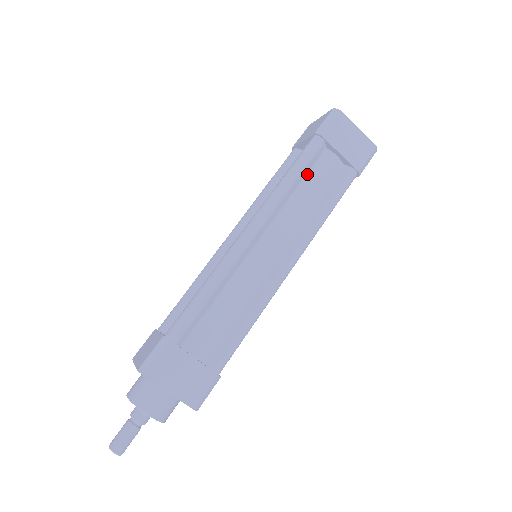
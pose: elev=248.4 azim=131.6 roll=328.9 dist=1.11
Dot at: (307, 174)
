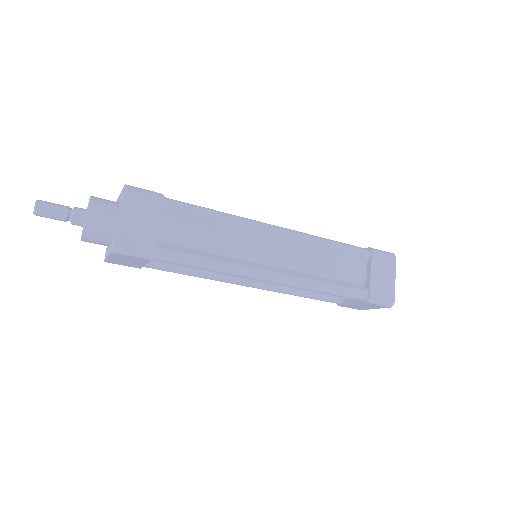
Dot at: (340, 258)
